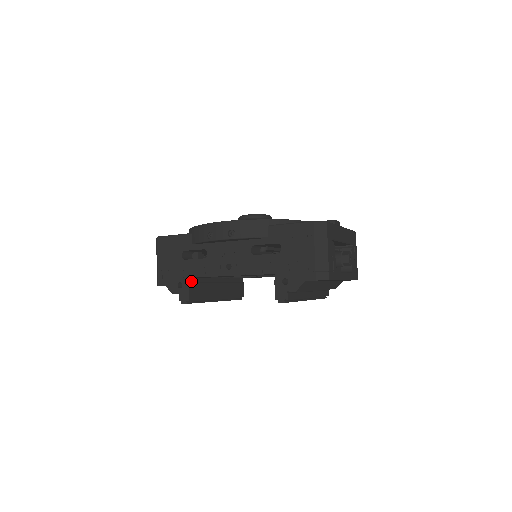
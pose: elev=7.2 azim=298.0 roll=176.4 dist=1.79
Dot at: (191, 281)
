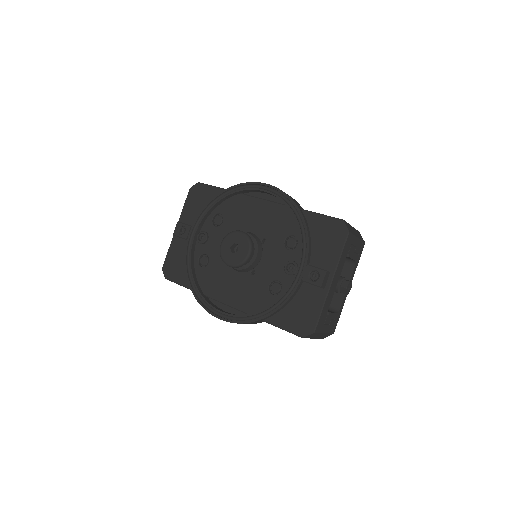
Dot at: occluded
